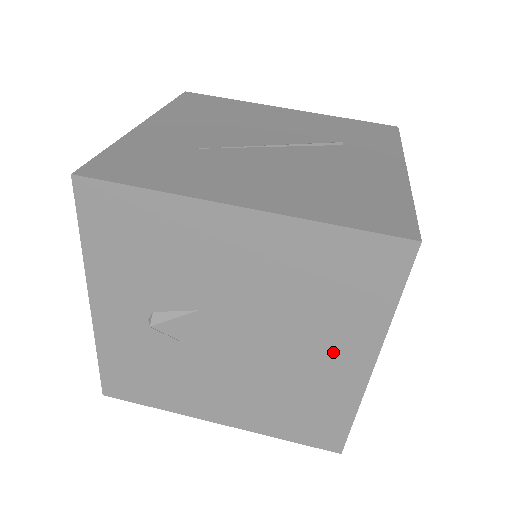
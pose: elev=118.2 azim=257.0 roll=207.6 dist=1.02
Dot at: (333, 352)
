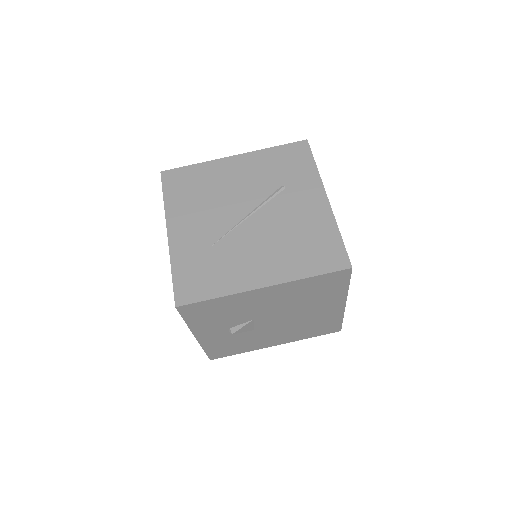
Dot at: (325, 307)
